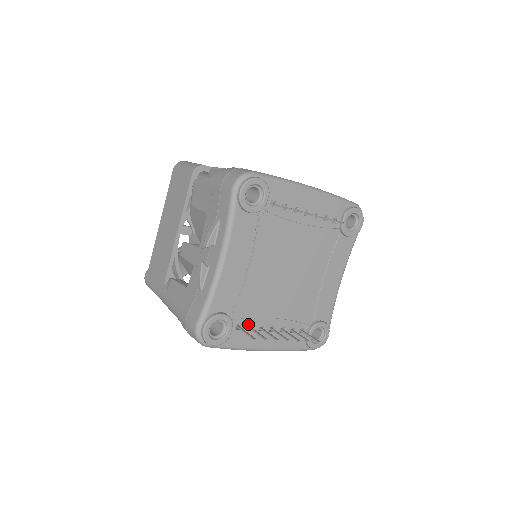
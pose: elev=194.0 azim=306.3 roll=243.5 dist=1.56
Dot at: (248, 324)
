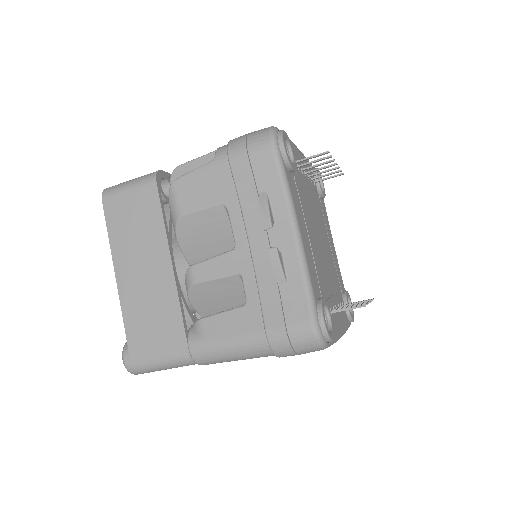
Dot at: (329, 307)
